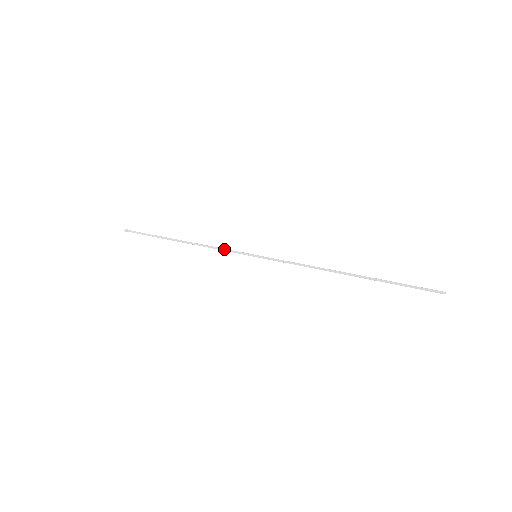
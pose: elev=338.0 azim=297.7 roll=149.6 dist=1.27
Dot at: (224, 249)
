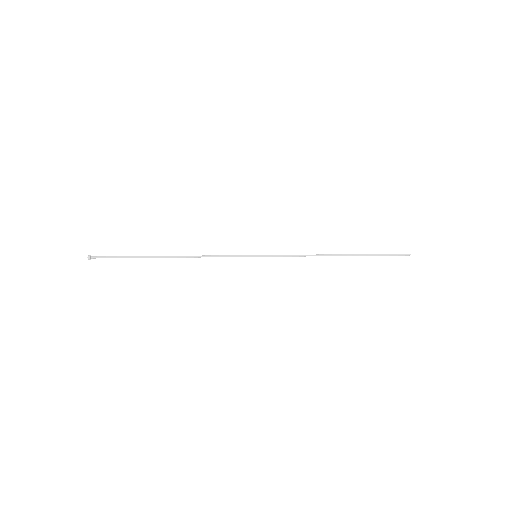
Dot at: (222, 255)
